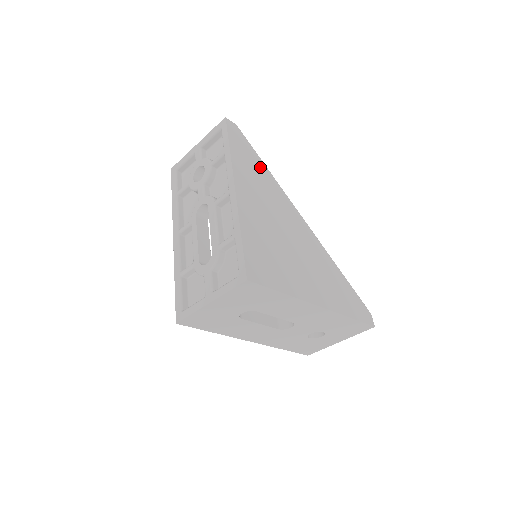
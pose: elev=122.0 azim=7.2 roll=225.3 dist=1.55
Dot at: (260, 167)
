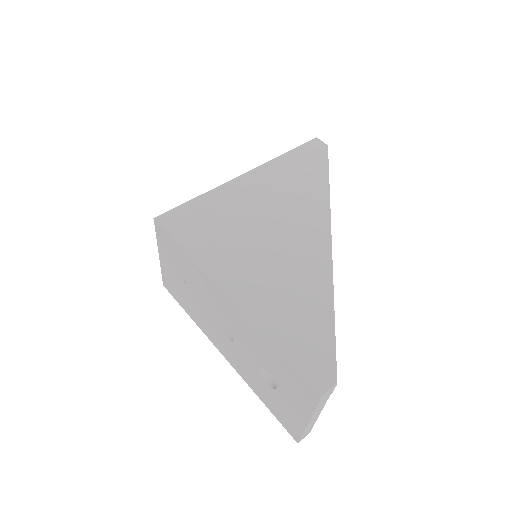
Dot at: (316, 177)
